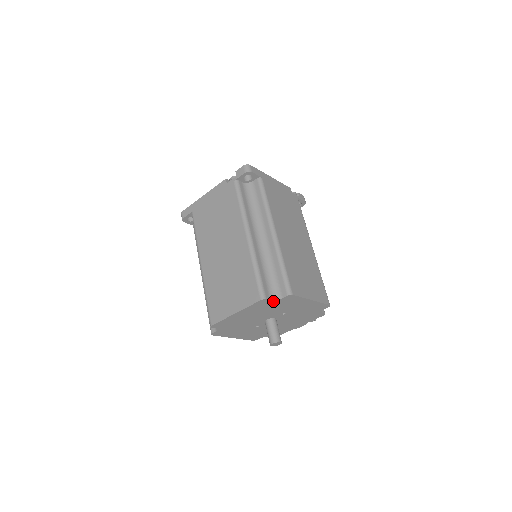
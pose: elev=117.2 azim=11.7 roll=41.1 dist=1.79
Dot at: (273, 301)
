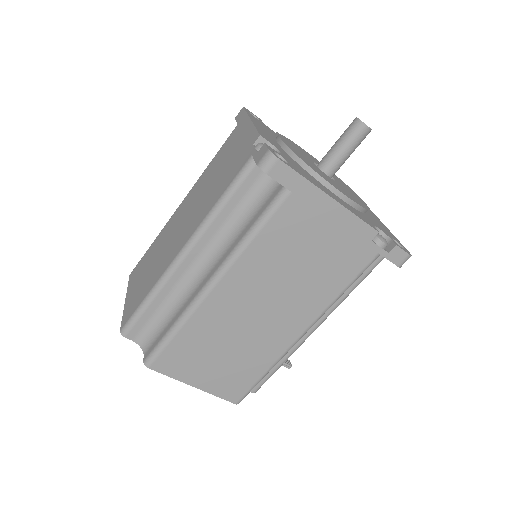
Dot at: (141, 343)
